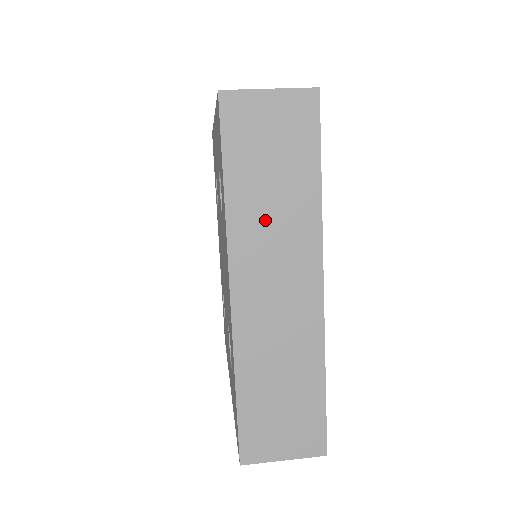
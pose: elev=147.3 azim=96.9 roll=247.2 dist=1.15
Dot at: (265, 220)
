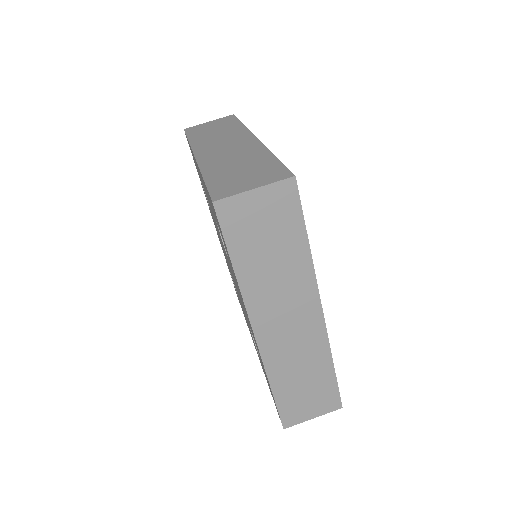
Dot at: (270, 282)
